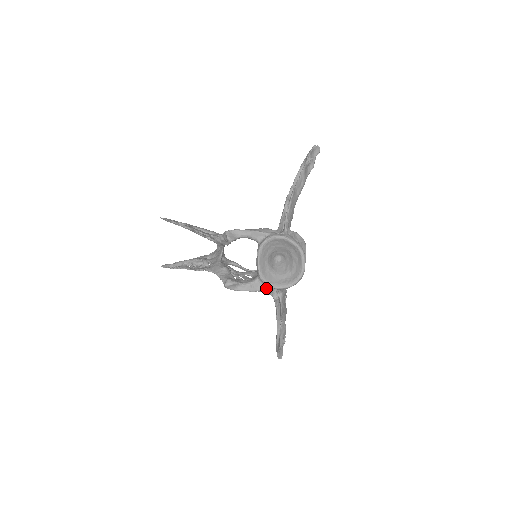
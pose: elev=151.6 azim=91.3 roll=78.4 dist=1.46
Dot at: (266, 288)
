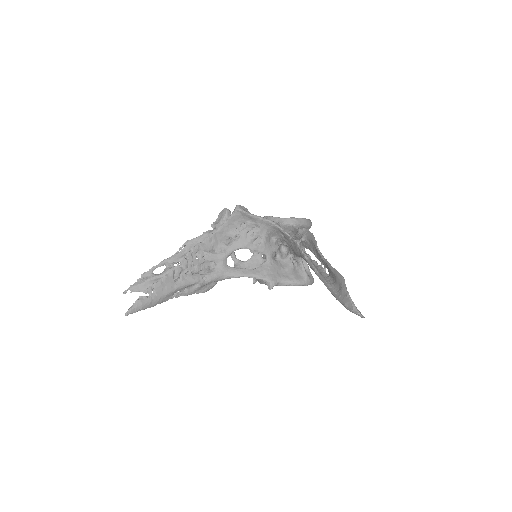
Dot at: (282, 231)
